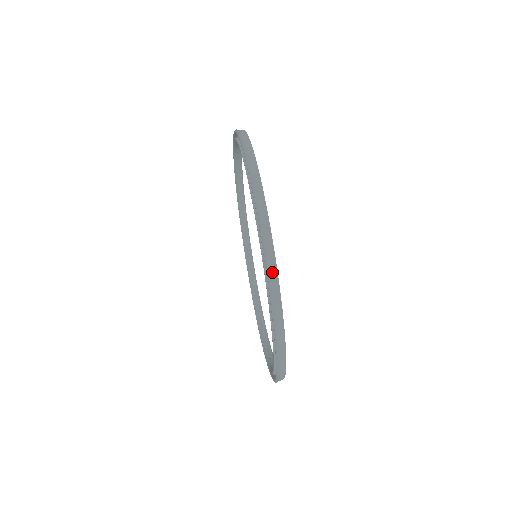
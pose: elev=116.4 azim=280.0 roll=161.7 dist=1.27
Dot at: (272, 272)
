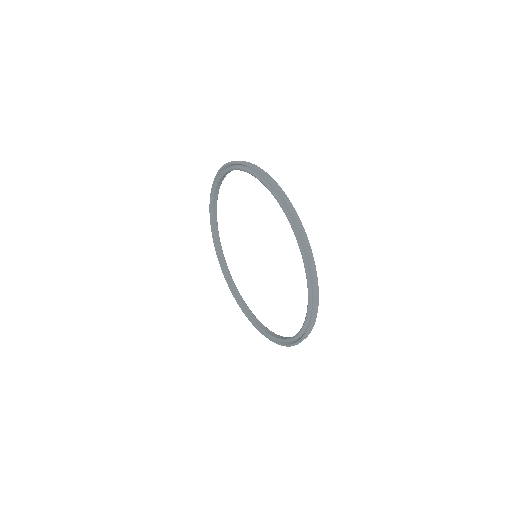
Dot at: (316, 305)
